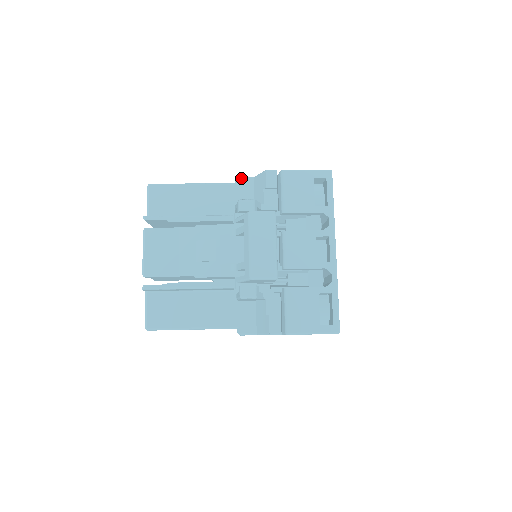
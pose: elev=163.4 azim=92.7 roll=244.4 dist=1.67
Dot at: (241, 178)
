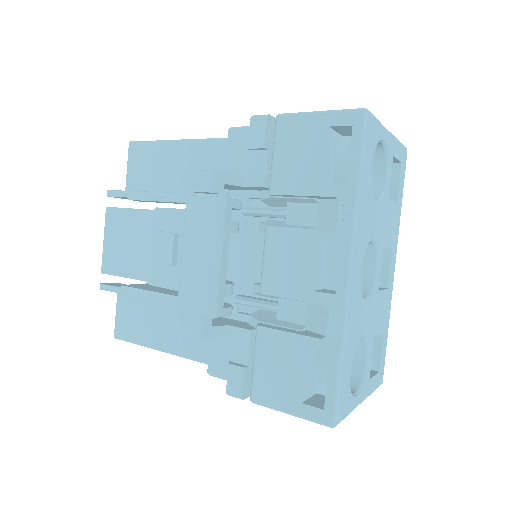
Dot at: (235, 129)
